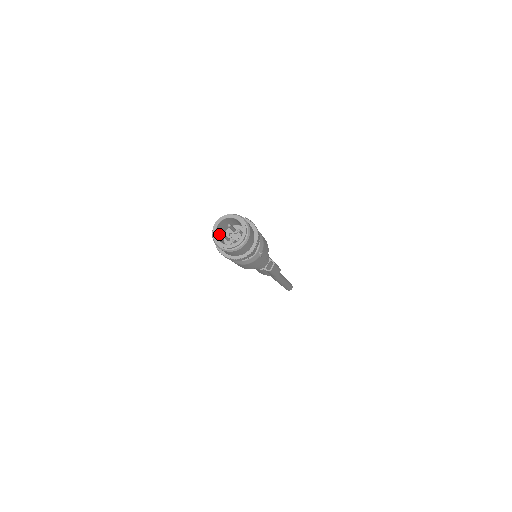
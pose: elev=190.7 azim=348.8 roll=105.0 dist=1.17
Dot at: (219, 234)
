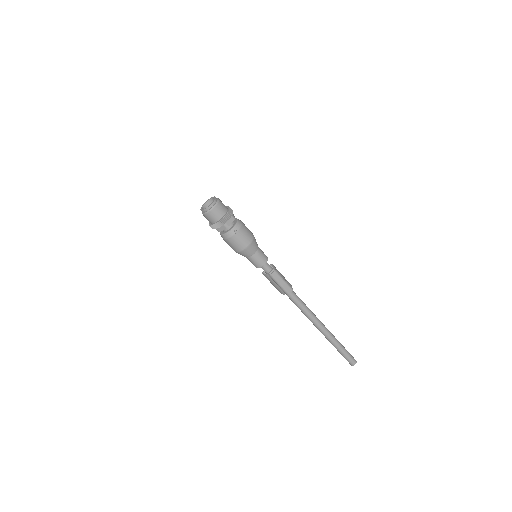
Dot at: occluded
